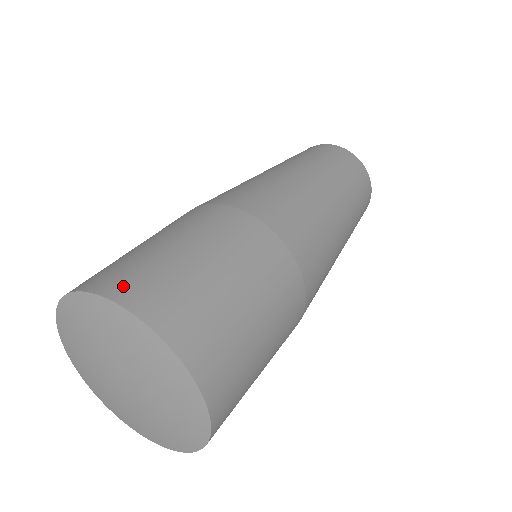
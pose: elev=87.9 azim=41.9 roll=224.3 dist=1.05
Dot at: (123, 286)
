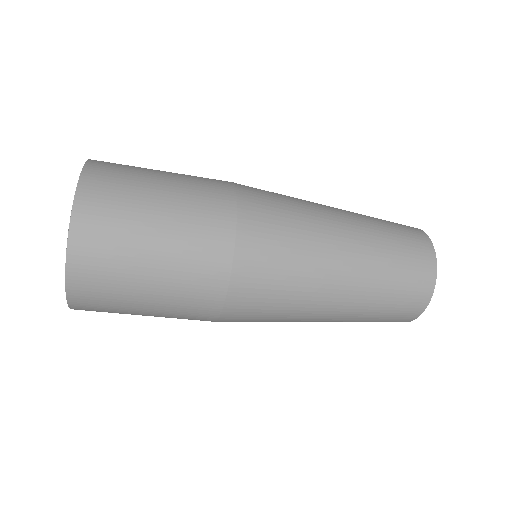
Dot at: (88, 219)
